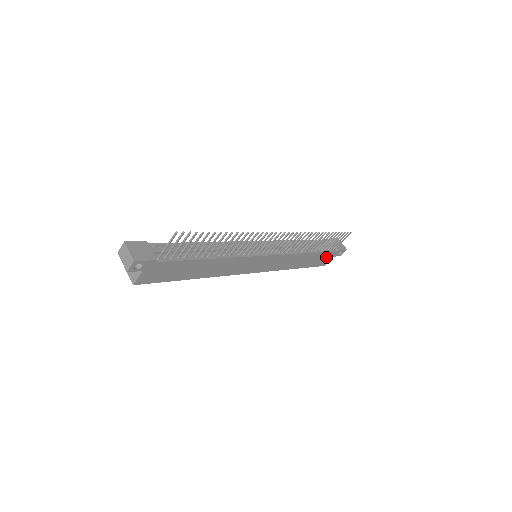
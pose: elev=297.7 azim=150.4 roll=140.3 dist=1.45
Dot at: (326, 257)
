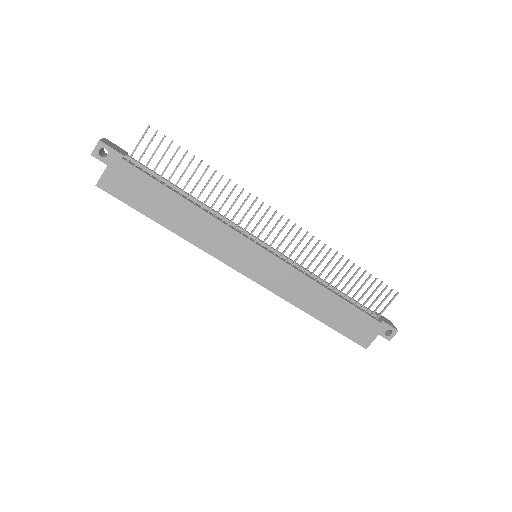
Dot at: (364, 326)
